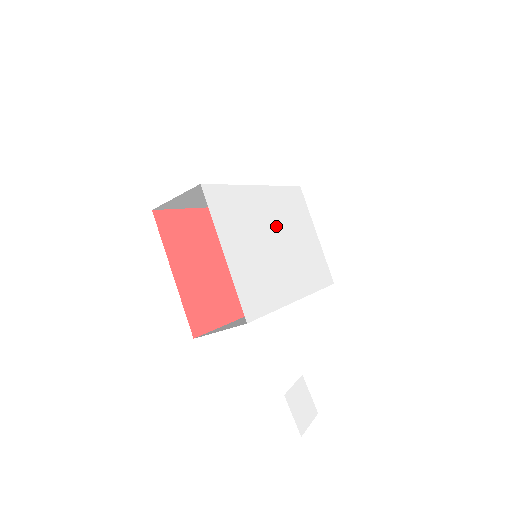
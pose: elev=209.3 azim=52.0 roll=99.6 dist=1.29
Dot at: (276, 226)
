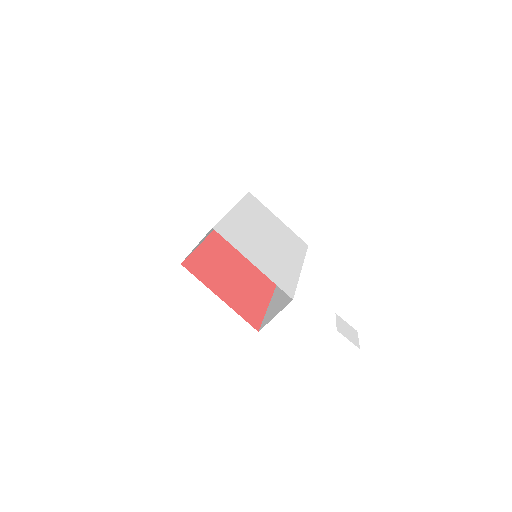
Dot at: (259, 228)
